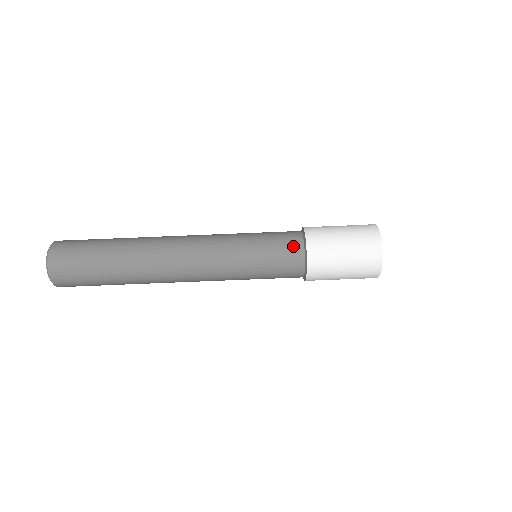
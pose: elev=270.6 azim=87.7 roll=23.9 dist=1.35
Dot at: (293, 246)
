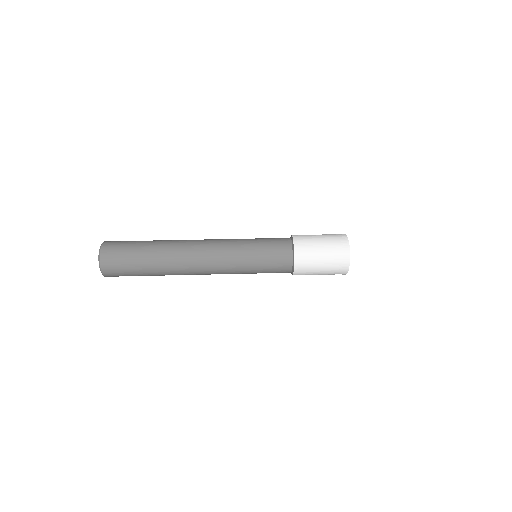
Dot at: occluded
